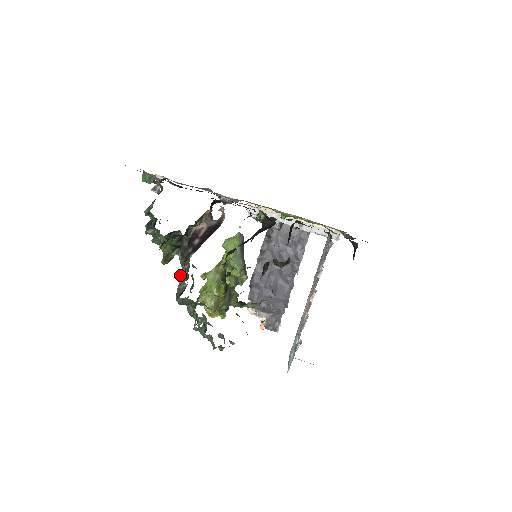
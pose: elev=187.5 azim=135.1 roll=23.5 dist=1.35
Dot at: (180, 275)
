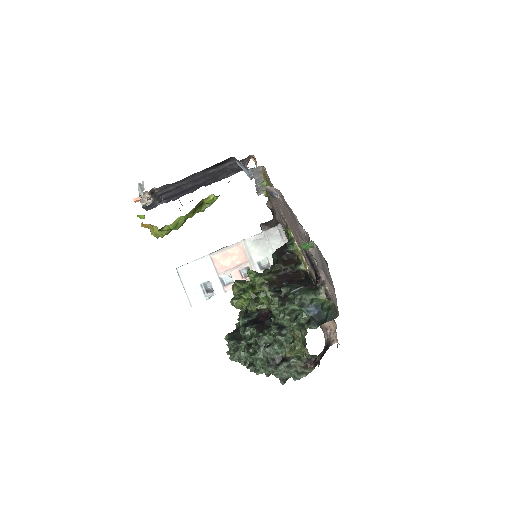
Dot at: (290, 367)
